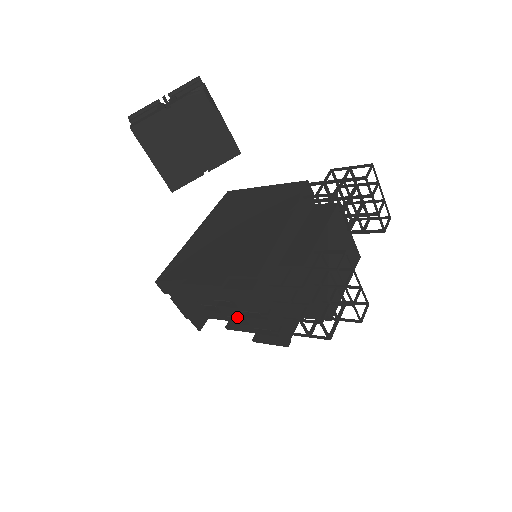
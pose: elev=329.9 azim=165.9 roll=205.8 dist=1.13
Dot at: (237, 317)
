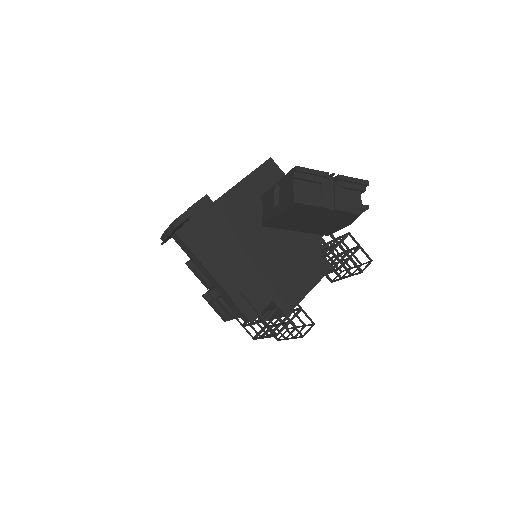
Dot at: occluded
